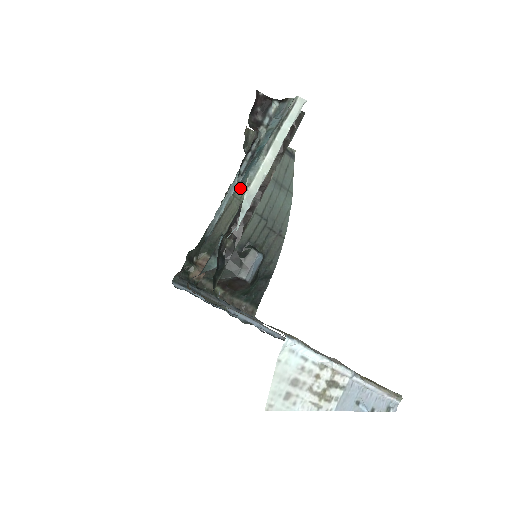
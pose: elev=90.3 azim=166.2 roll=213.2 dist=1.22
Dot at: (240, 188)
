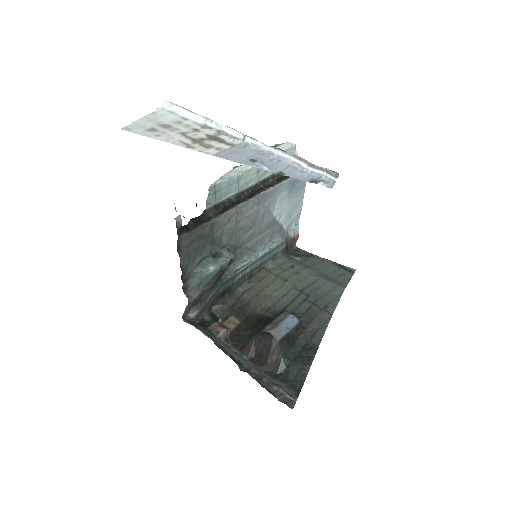
Dot at: occluded
